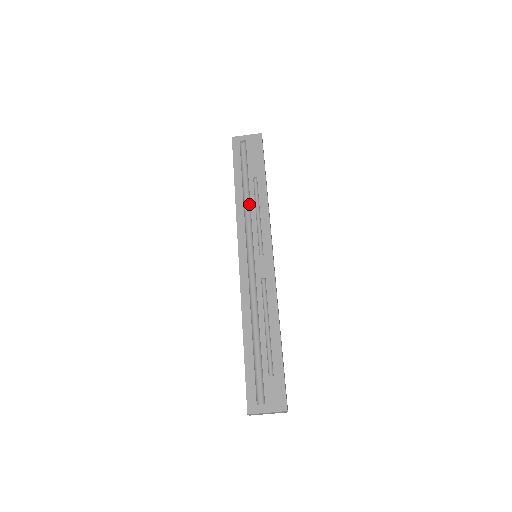
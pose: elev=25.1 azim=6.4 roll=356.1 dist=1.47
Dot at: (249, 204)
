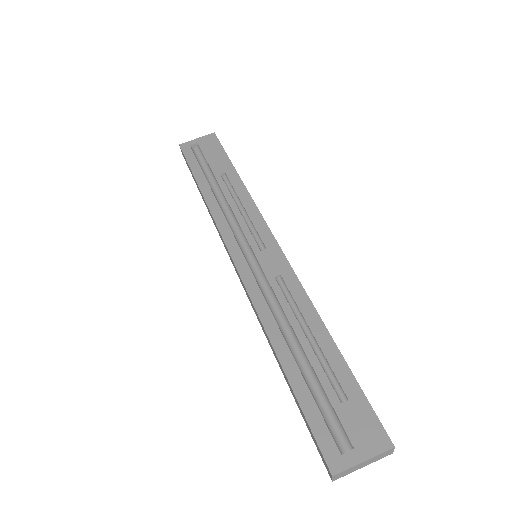
Dot at: (225, 202)
